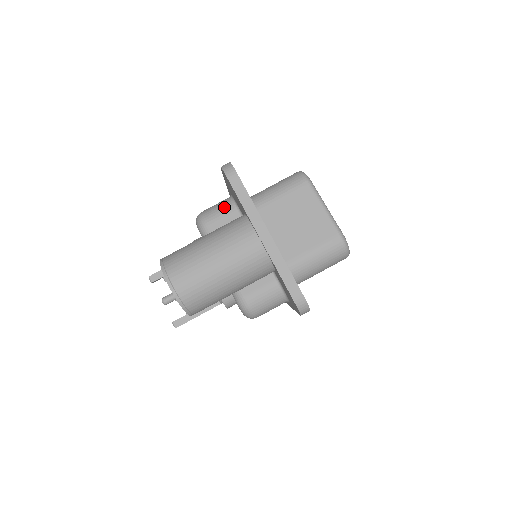
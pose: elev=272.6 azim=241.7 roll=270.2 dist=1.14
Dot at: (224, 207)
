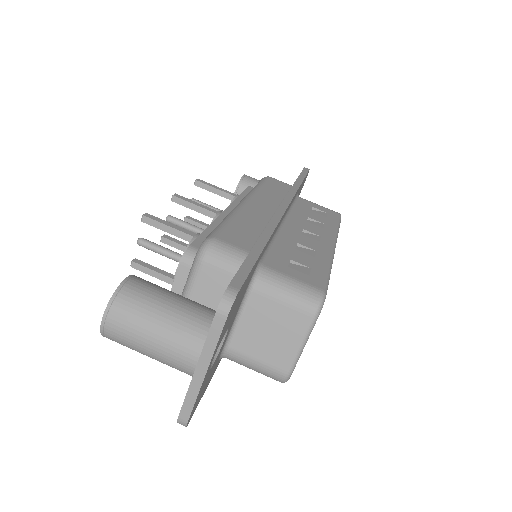
Dot at: (230, 264)
